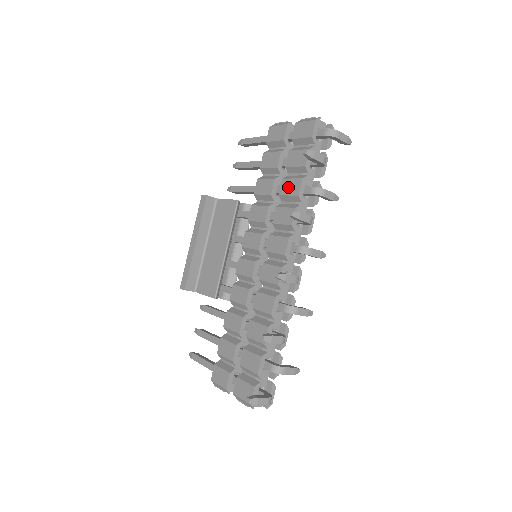
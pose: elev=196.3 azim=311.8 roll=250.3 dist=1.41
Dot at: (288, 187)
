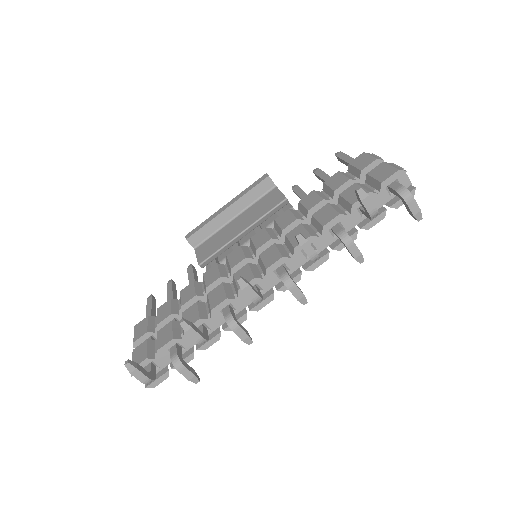
Dot at: (324, 213)
